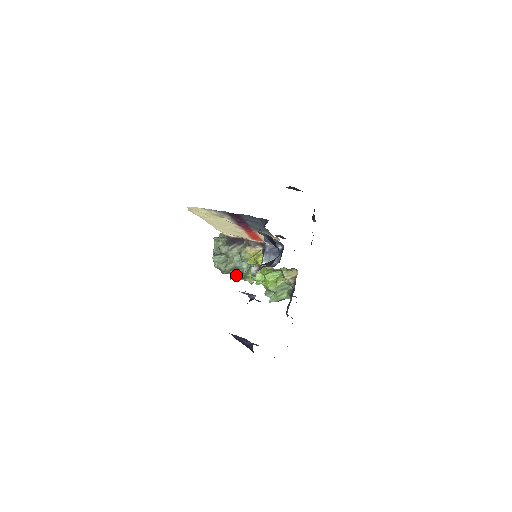
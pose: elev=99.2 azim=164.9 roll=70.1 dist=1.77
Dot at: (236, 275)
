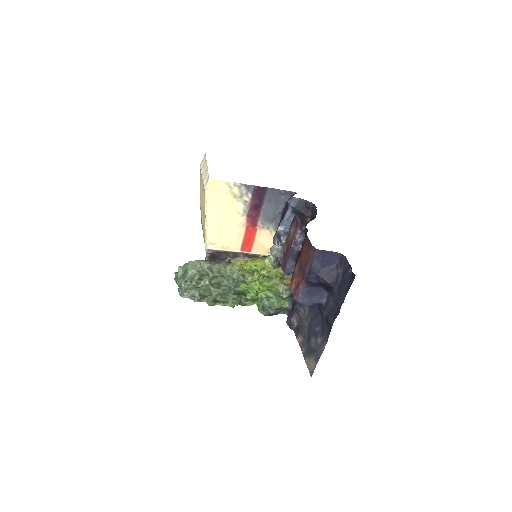
Dot at: (219, 294)
